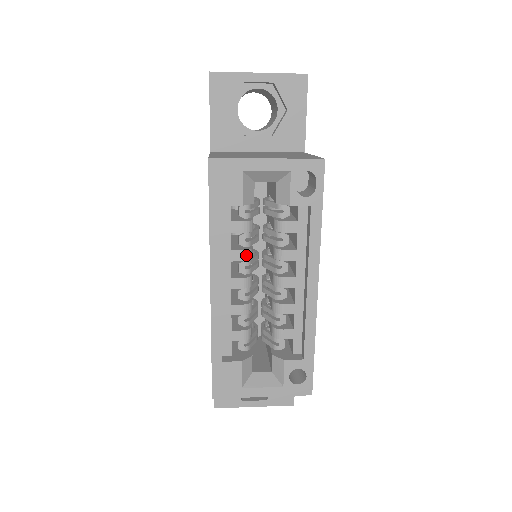
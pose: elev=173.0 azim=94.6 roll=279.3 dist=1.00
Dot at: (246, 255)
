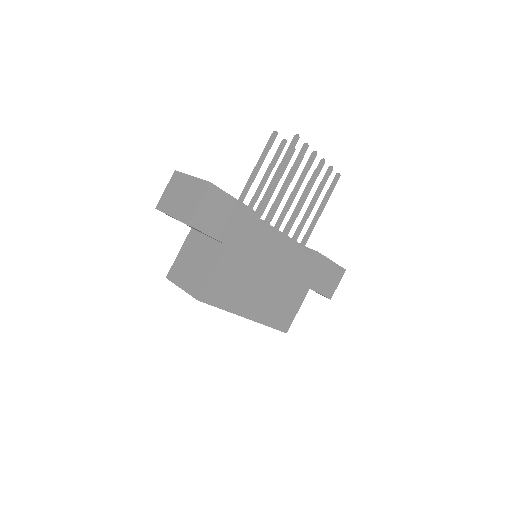
Dot at: occluded
